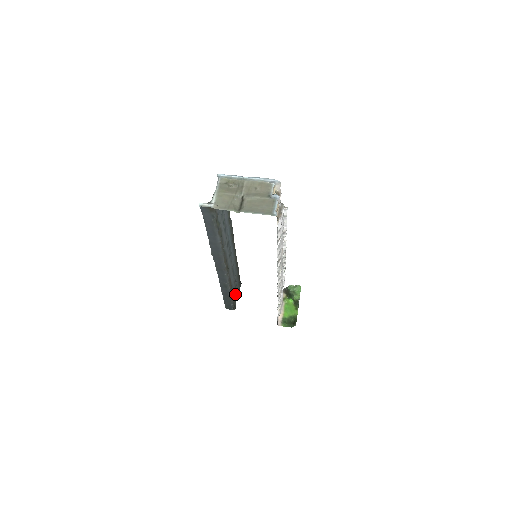
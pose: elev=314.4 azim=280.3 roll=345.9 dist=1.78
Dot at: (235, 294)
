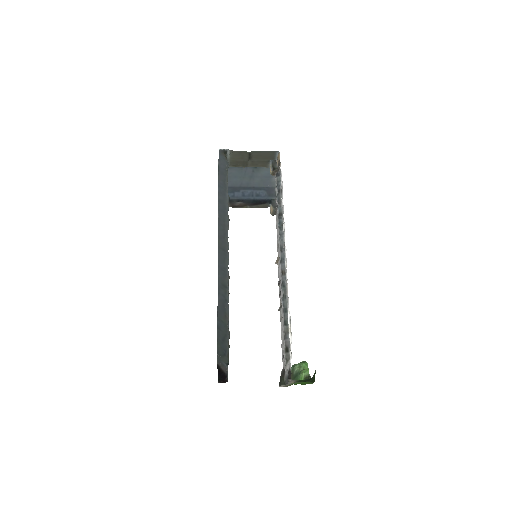
Dot at: occluded
